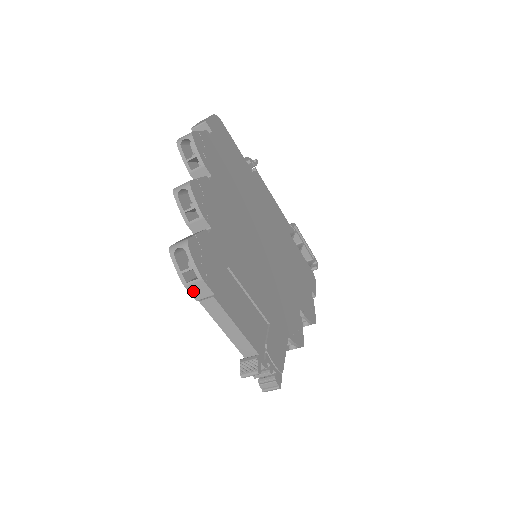
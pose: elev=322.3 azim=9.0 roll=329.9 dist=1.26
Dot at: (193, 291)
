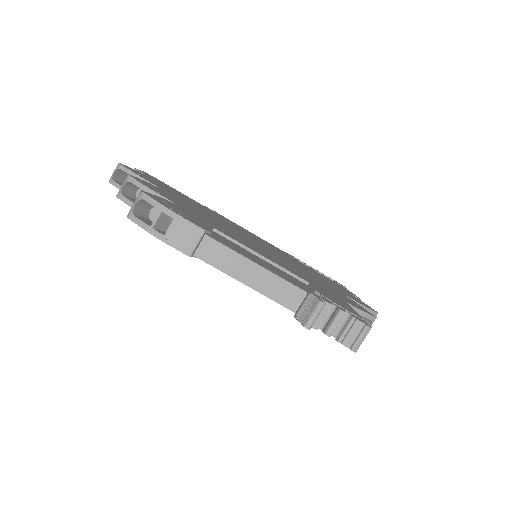
Dot at: (178, 243)
